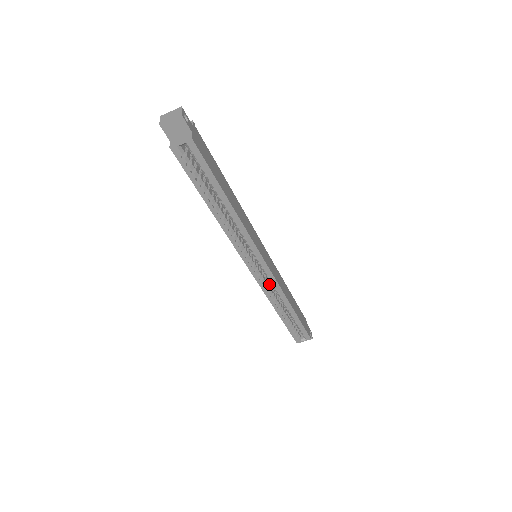
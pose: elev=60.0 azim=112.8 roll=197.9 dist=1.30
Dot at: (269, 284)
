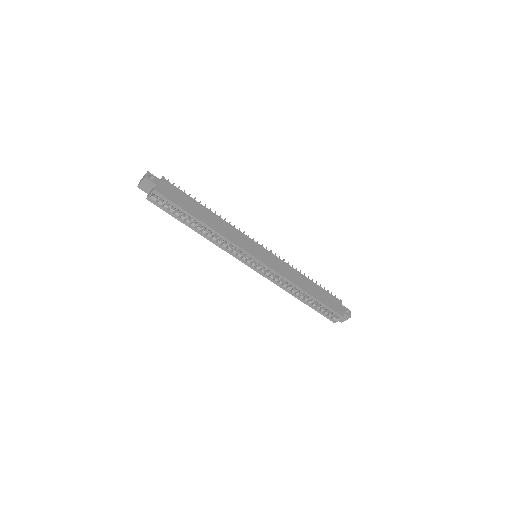
Dot at: occluded
